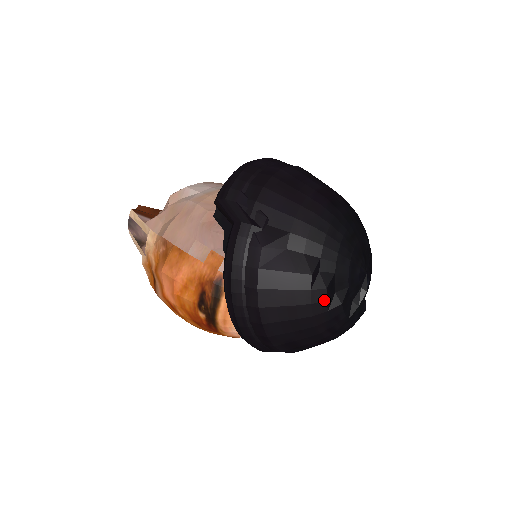
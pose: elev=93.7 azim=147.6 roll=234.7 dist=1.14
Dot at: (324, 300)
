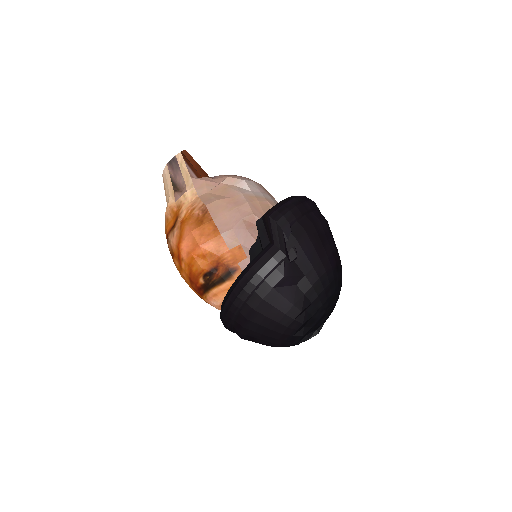
Dot at: (296, 329)
